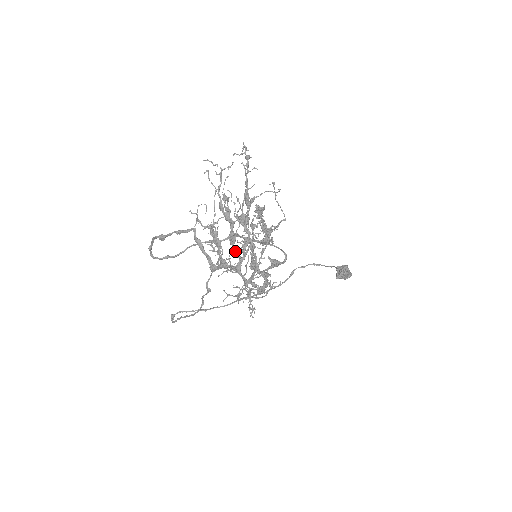
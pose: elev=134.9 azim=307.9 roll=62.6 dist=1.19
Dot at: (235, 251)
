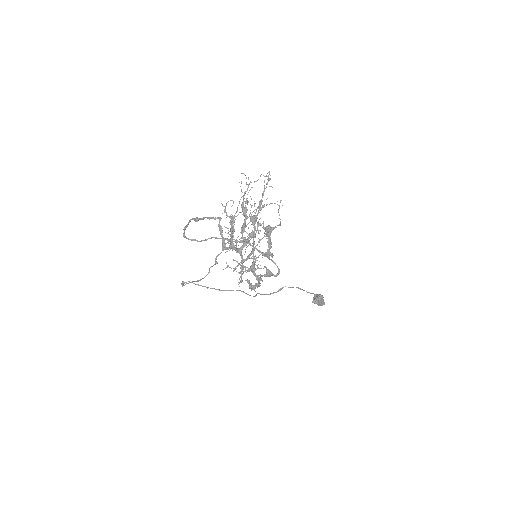
Dot at: (242, 238)
